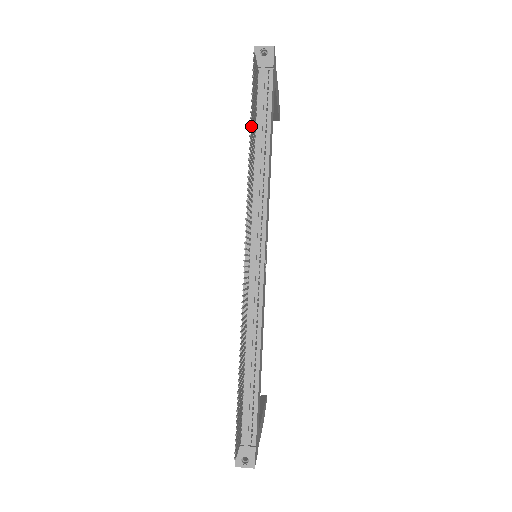
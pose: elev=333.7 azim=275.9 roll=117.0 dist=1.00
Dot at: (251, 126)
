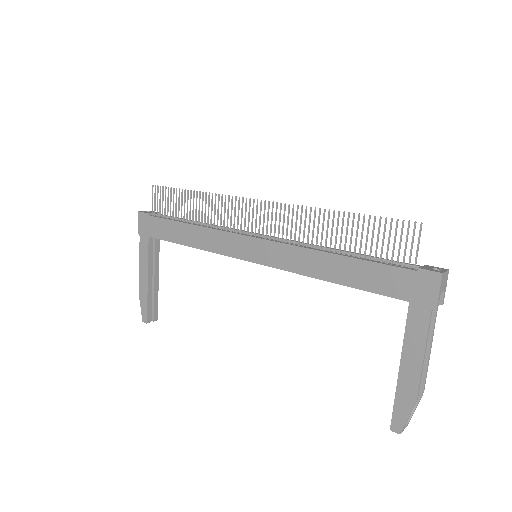
Dot at: (185, 195)
